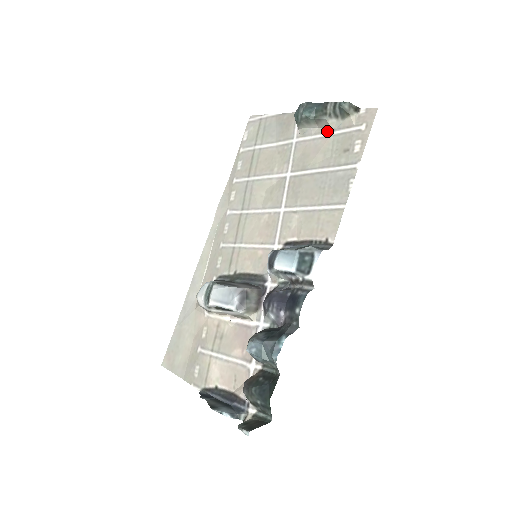
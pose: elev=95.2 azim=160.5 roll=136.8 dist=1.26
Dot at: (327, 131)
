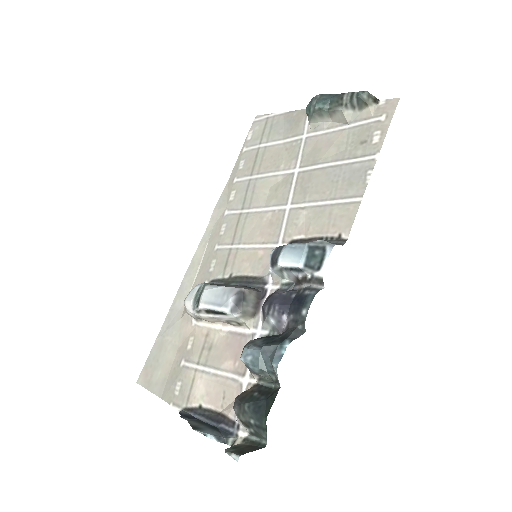
Dot at: (342, 124)
